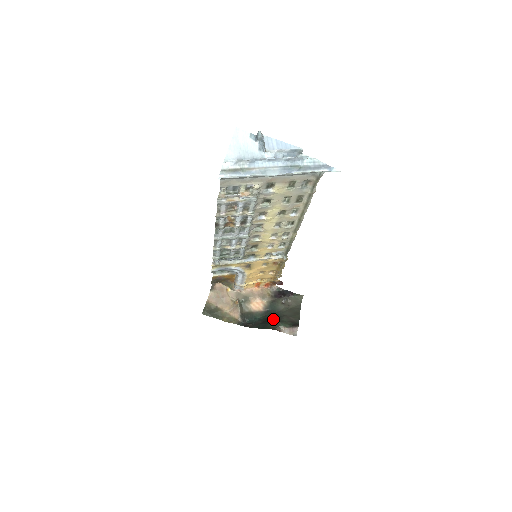
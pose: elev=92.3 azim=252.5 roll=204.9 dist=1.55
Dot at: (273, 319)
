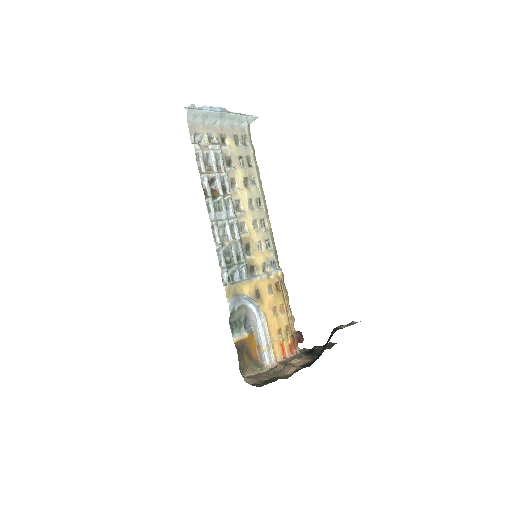
Dot at: occluded
